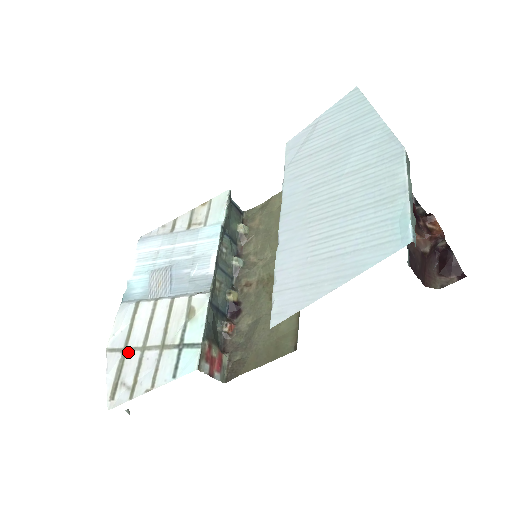
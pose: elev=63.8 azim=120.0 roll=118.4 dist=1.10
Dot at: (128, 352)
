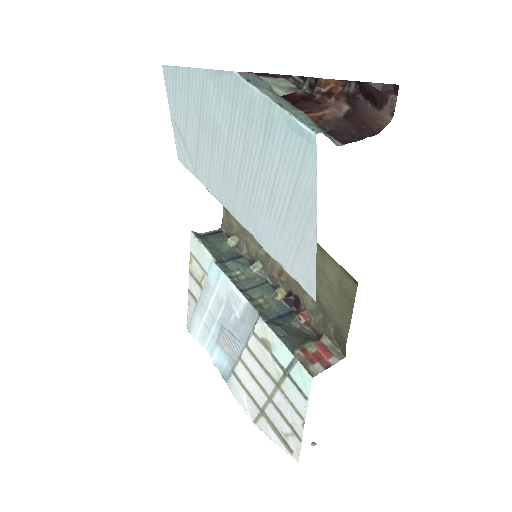
Dot at: (265, 411)
